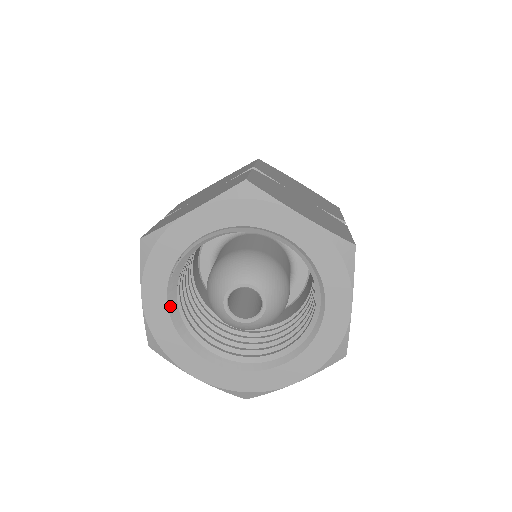
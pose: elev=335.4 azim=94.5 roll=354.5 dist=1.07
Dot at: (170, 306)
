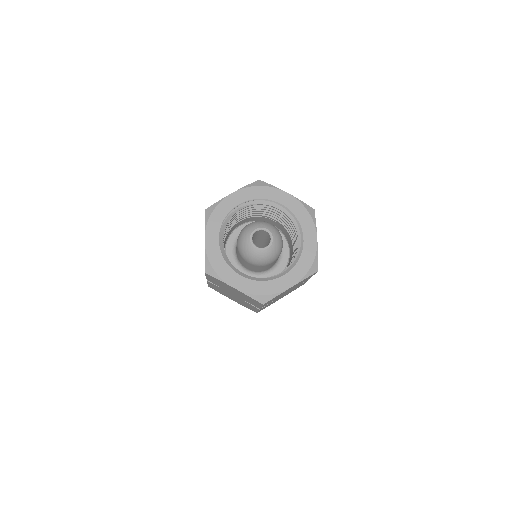
Dot at: (220, 244)
